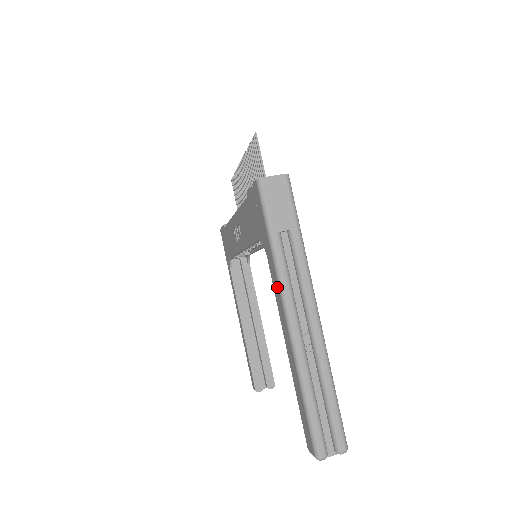
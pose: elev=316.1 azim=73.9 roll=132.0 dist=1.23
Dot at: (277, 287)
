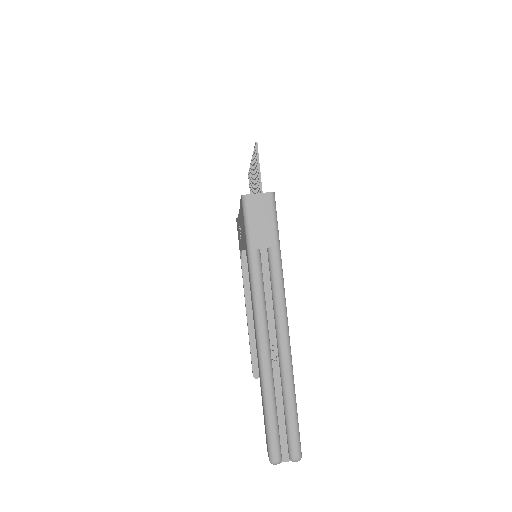
Dot at: (252, 300)
